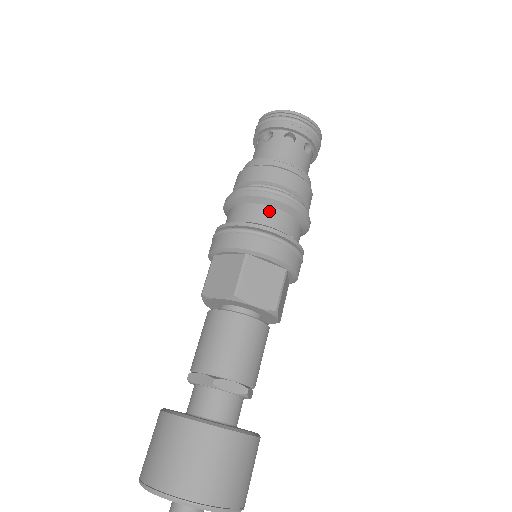
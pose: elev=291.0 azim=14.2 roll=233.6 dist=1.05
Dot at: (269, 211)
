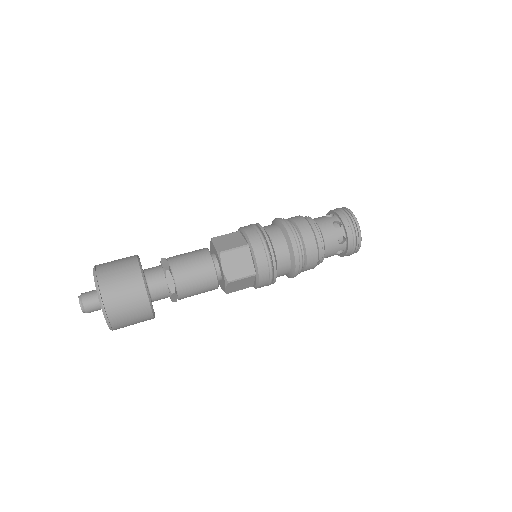
Dot at: (272, 225)
